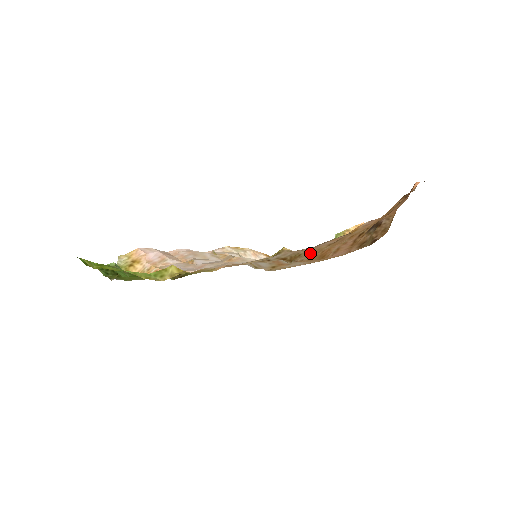
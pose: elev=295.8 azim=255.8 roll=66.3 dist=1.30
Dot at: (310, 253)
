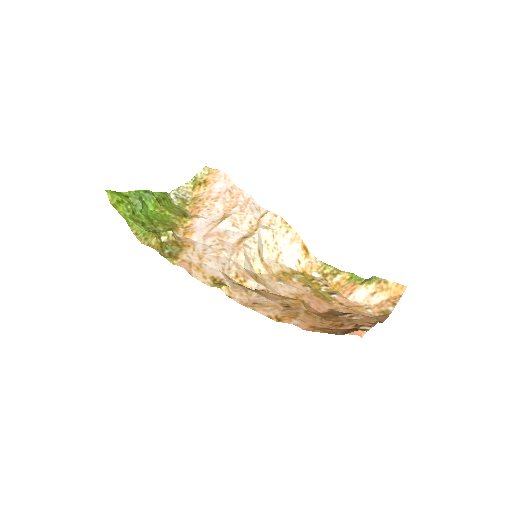
Dot at: (271, 295)
